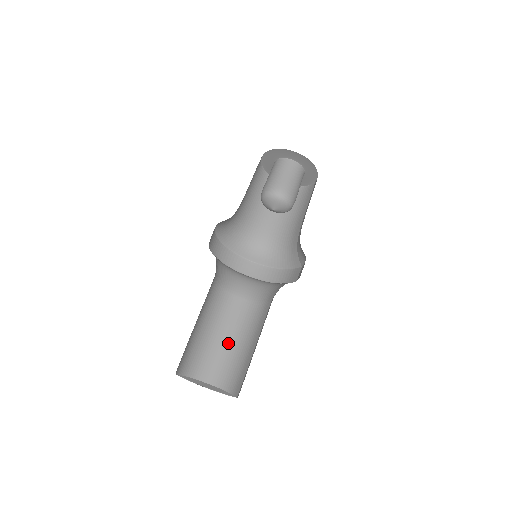
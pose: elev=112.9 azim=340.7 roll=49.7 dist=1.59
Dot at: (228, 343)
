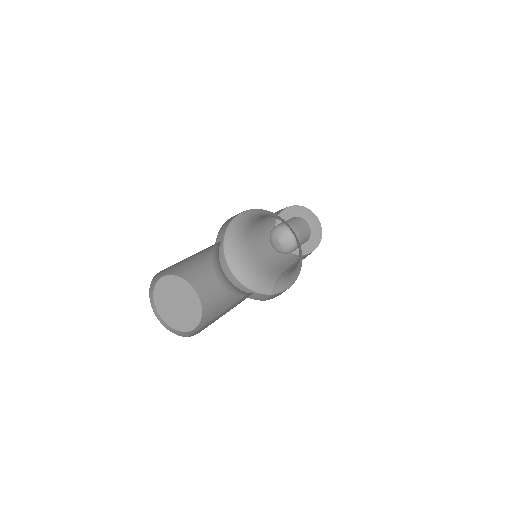
Dot at: occluded
